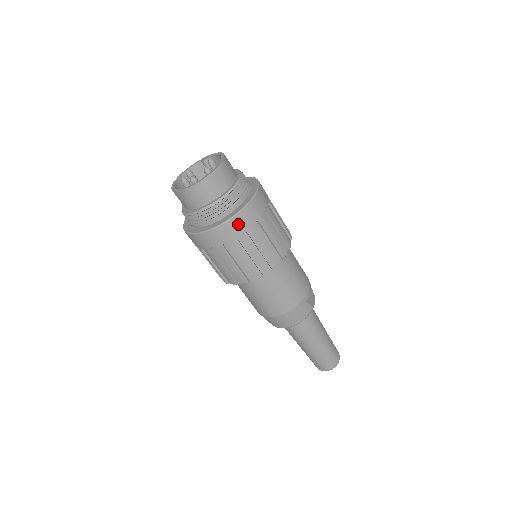
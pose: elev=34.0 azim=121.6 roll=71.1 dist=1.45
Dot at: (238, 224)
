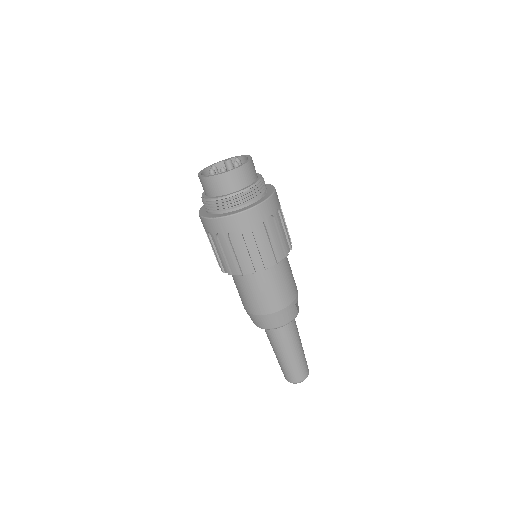
Dot at: (259, 213)
